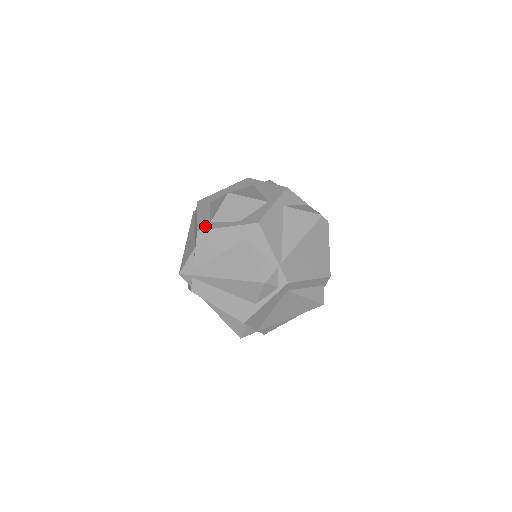
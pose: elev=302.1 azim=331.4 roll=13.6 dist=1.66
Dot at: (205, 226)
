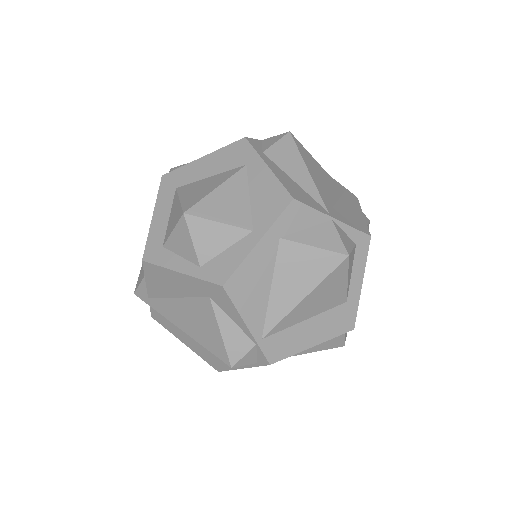
Dot at: (153, 254)
